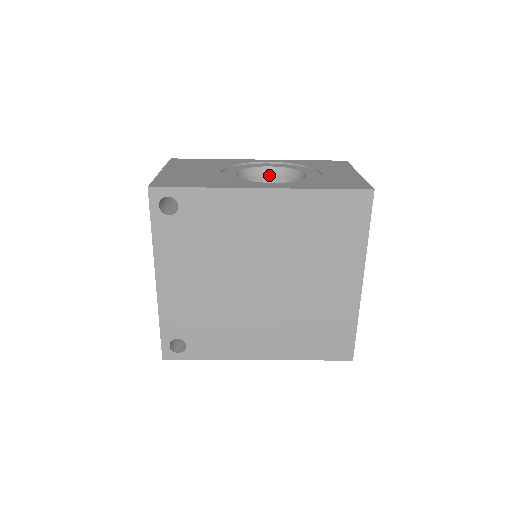
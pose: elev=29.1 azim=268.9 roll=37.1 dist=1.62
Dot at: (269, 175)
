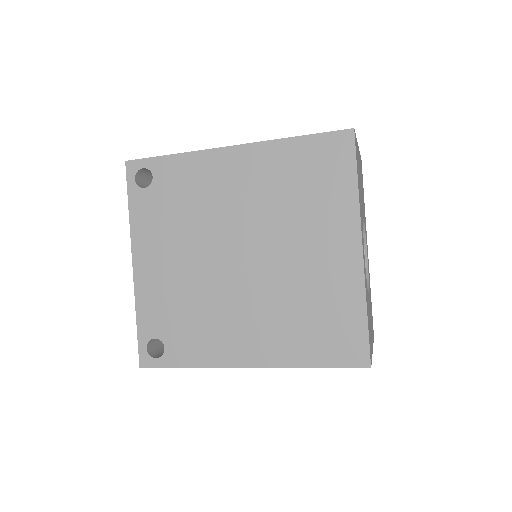
Dot at: occluded
